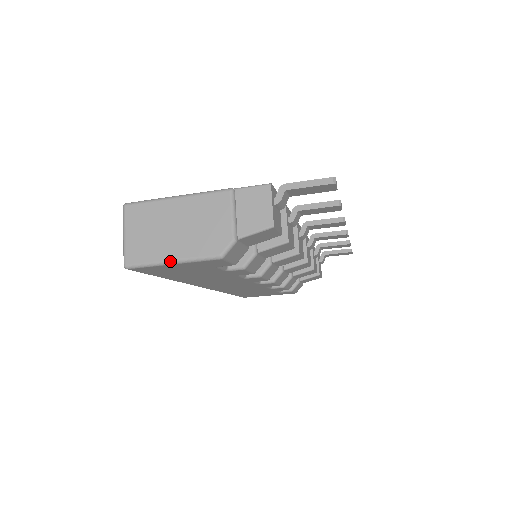
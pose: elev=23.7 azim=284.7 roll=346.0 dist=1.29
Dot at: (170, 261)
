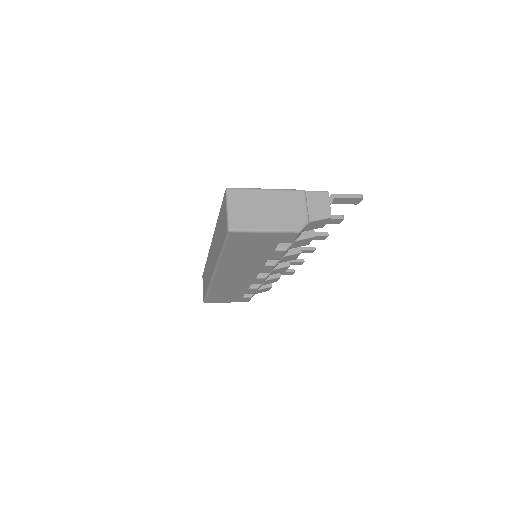
Dot at: (265, 230)
